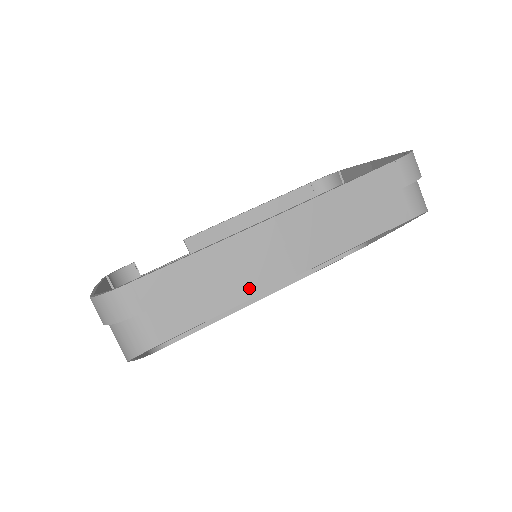
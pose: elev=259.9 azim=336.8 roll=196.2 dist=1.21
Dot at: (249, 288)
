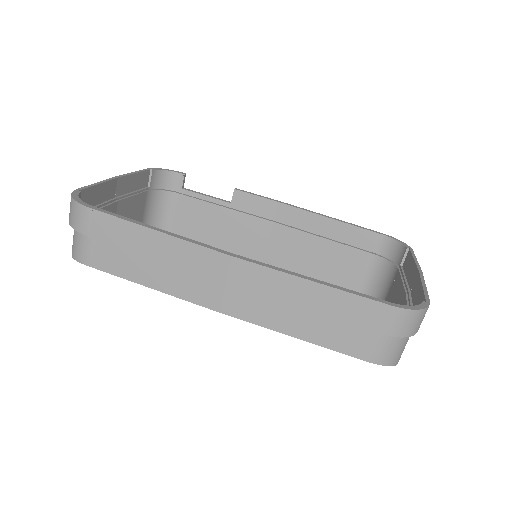
Dot at: (176, 287)
